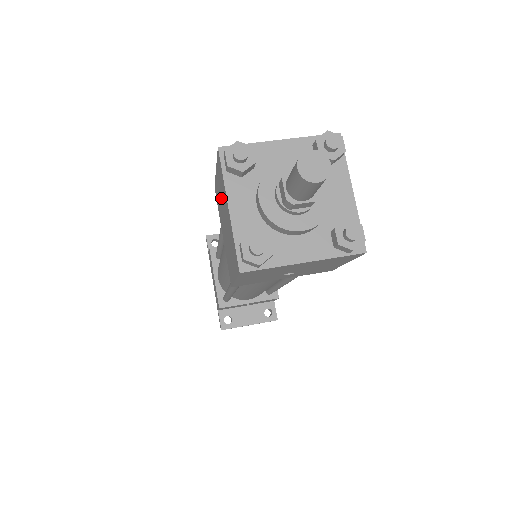
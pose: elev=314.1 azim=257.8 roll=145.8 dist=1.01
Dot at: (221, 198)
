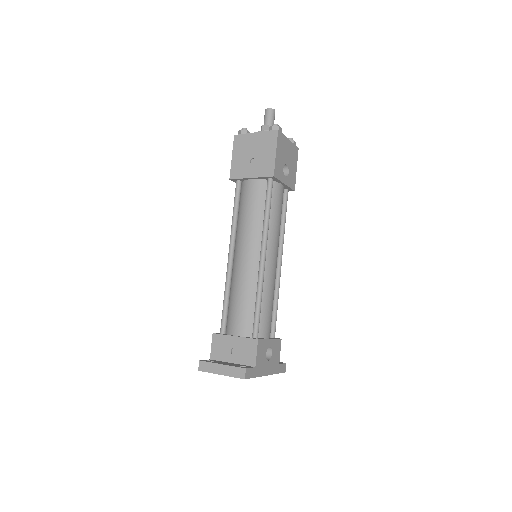
Dot at: occluded
